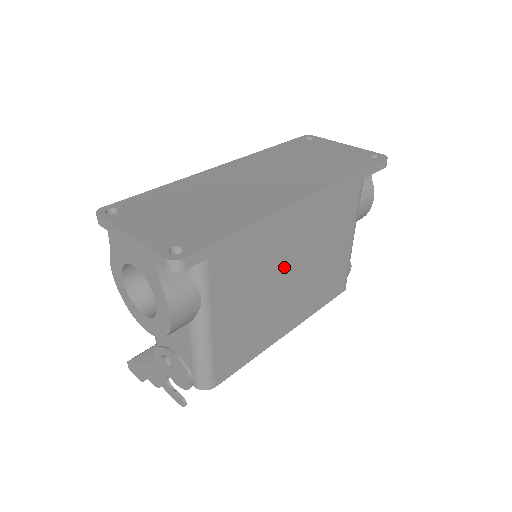
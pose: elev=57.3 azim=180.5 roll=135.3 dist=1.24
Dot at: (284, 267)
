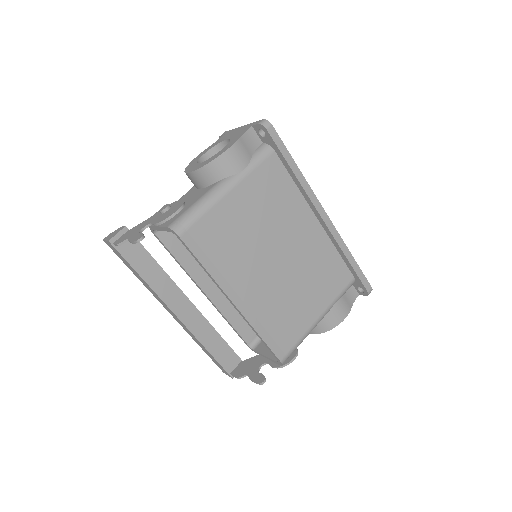
Dot at: (281, 243)
